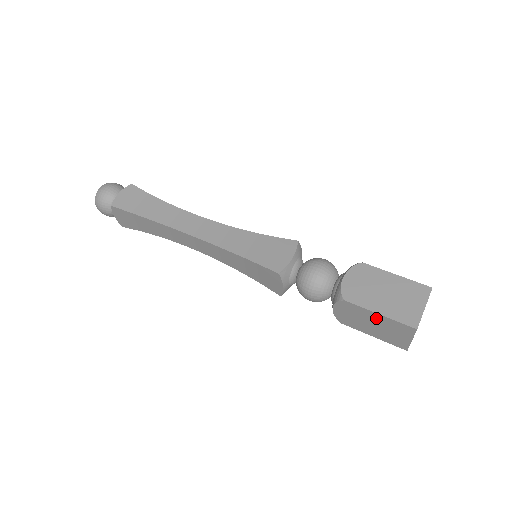
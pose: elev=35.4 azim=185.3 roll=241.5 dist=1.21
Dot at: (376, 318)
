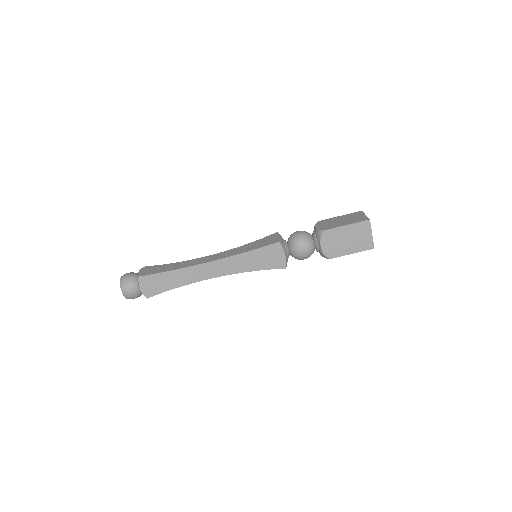
Dot at: (347, 231)
